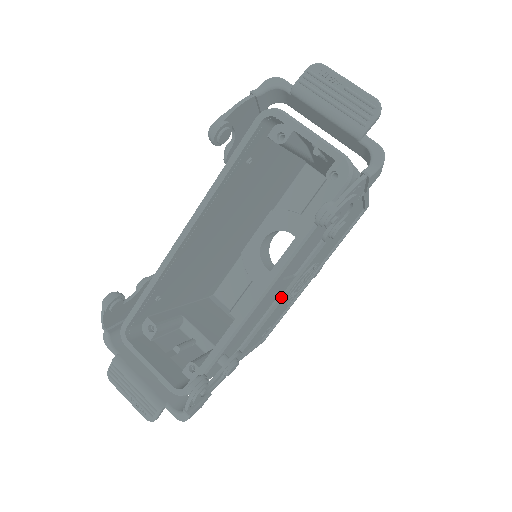
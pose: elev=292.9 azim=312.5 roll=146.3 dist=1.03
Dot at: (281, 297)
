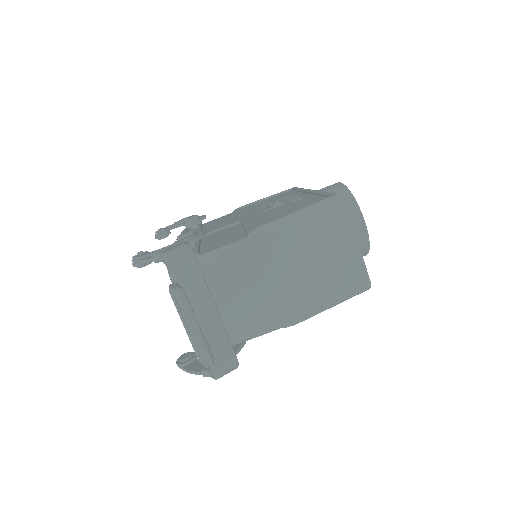
Dot at: occluded
